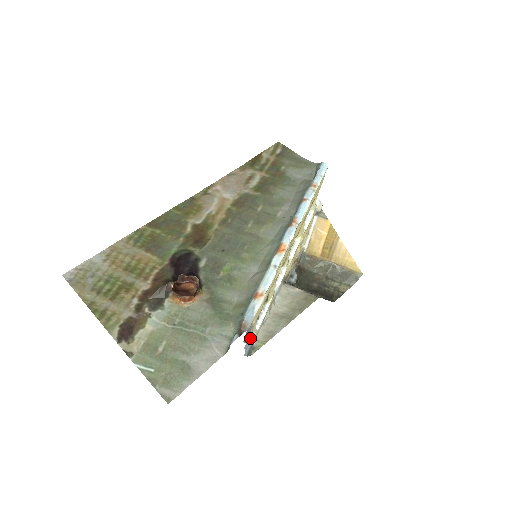
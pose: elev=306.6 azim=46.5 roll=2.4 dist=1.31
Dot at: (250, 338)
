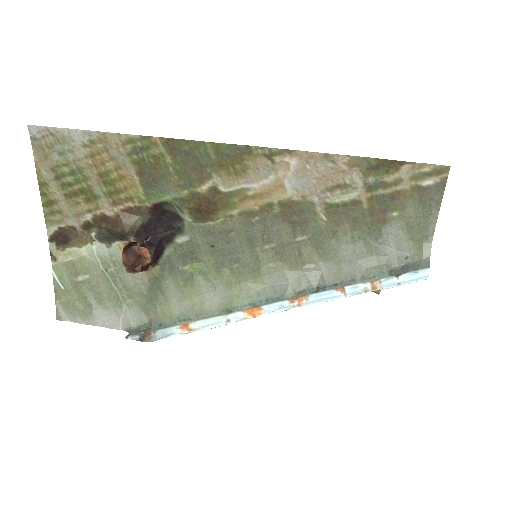
Dot at: occluded
